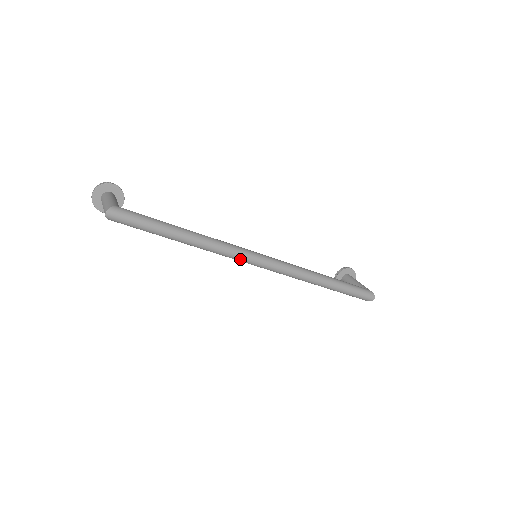
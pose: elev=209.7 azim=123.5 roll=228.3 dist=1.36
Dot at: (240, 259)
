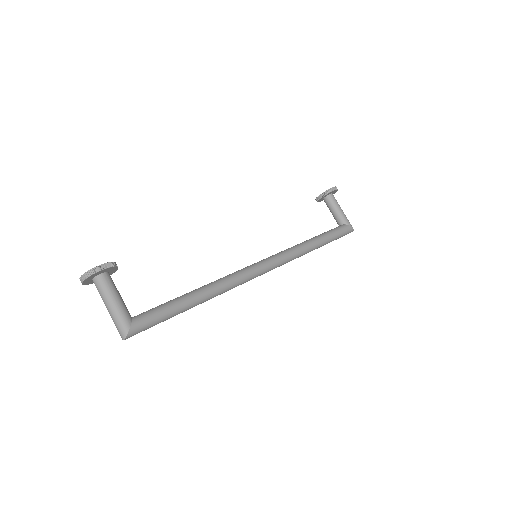
Dot at: occluded
